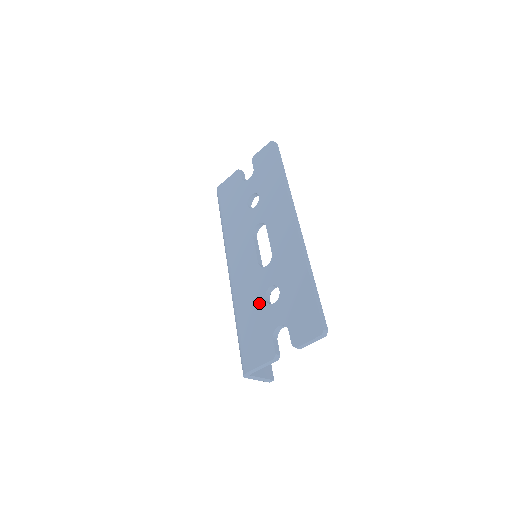
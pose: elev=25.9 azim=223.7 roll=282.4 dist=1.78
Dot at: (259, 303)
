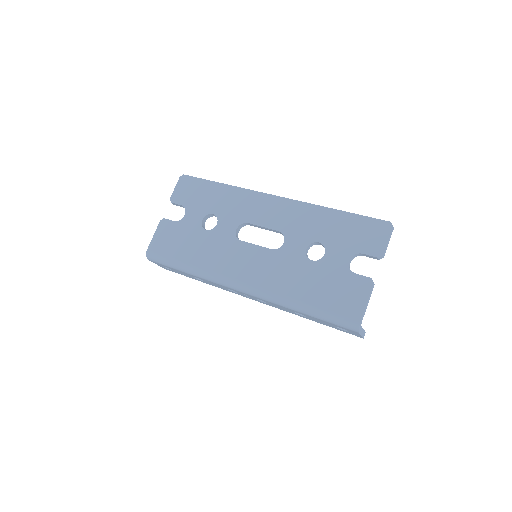
Dot at: (309, 269)
